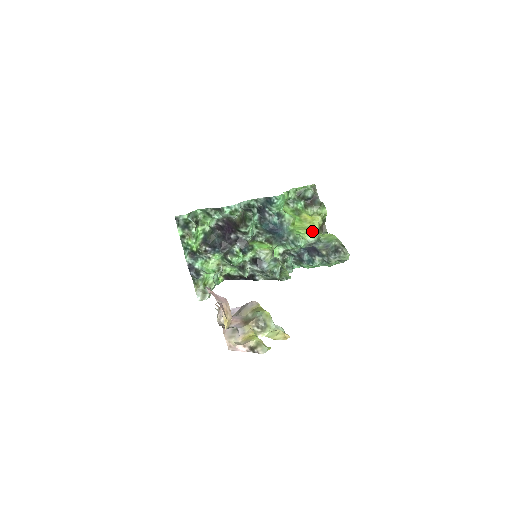
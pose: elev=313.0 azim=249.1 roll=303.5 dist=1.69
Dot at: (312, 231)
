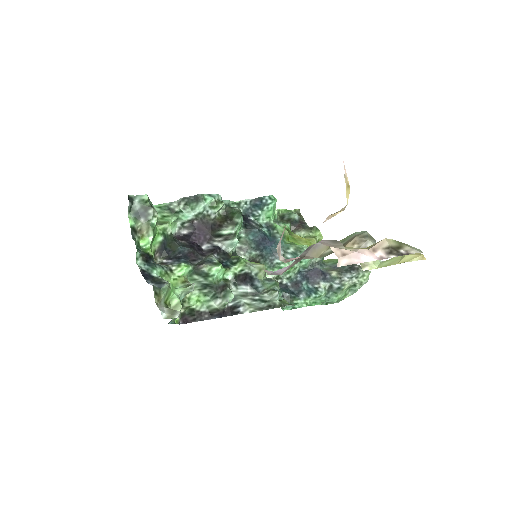
Dot at: occluded
